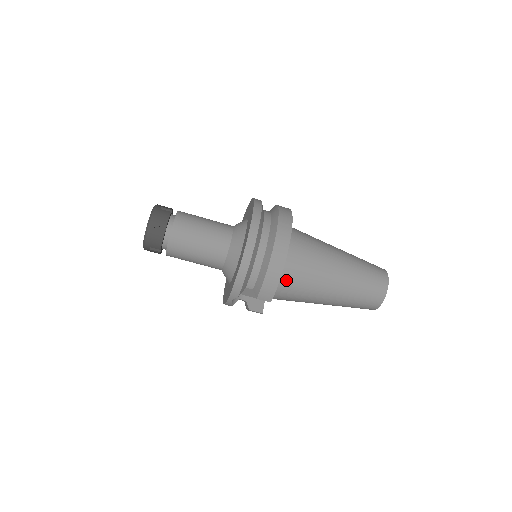
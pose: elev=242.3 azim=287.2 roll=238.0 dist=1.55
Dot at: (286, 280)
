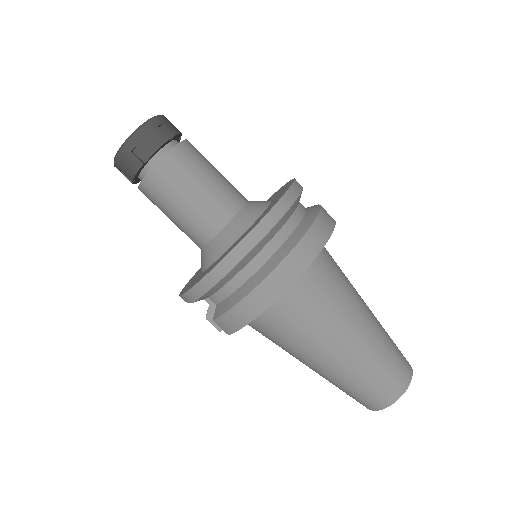
Dot at: (266, 319)
